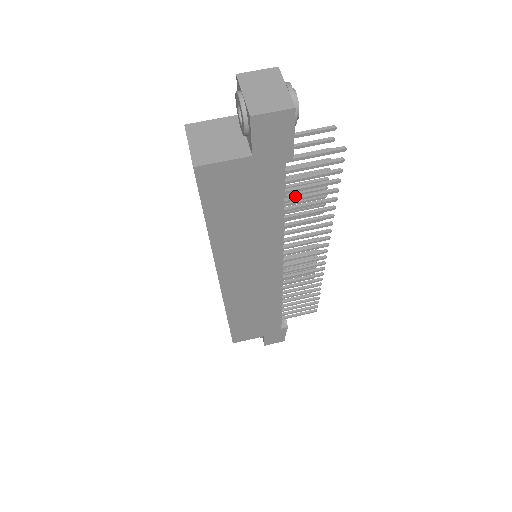
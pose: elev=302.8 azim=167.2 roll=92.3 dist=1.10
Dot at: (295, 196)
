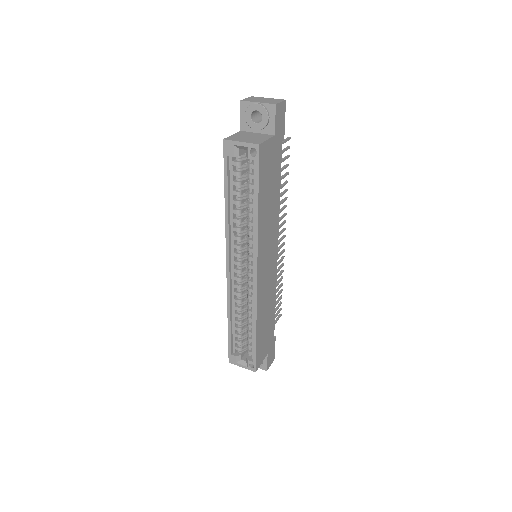
Dot at: occluded
